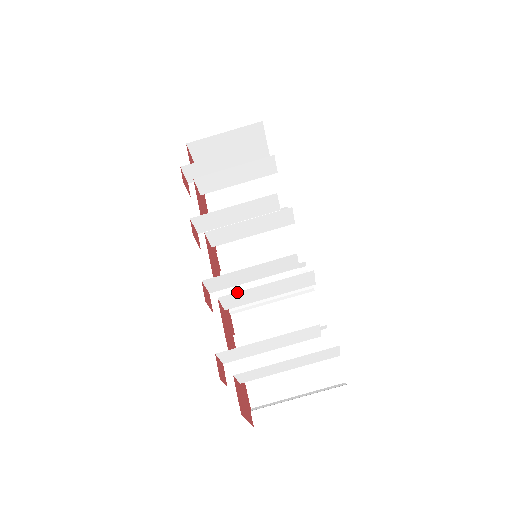
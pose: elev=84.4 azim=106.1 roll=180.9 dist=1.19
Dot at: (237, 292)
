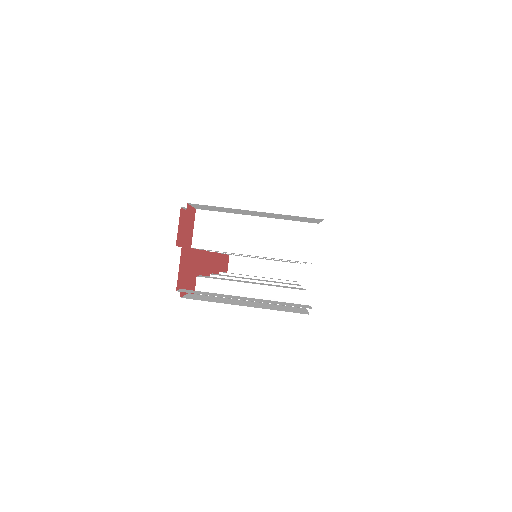
Dot at: occluded
